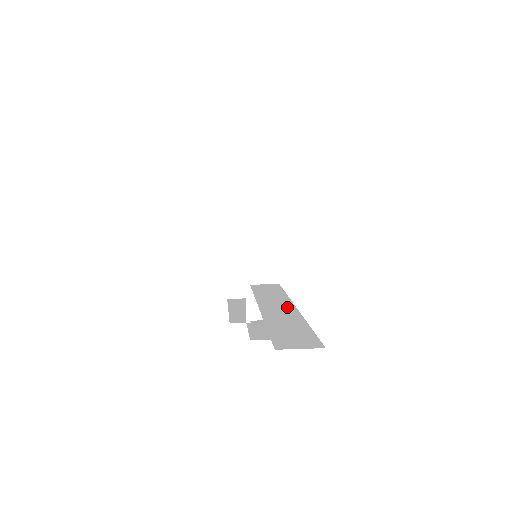
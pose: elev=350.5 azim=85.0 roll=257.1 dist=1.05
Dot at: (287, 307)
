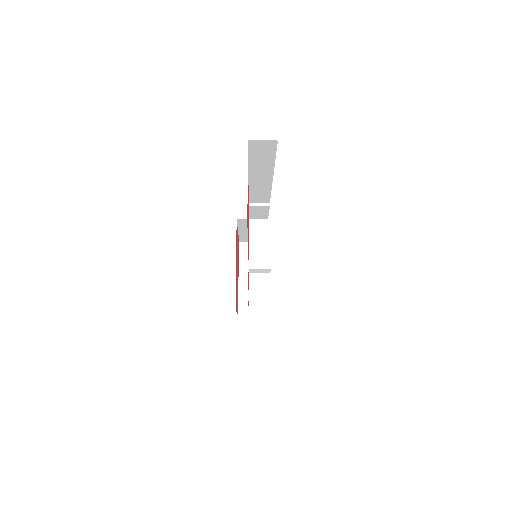
Dot at: occluded
